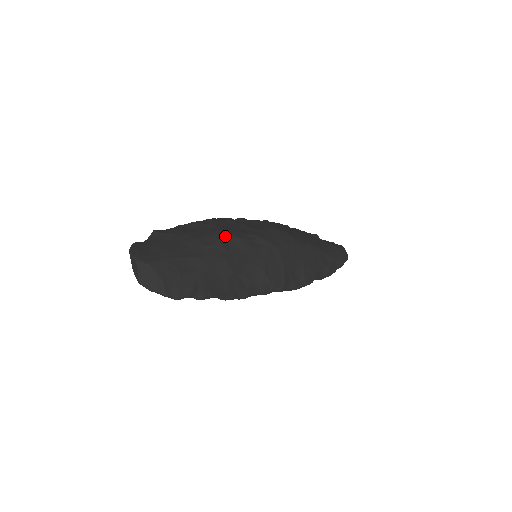
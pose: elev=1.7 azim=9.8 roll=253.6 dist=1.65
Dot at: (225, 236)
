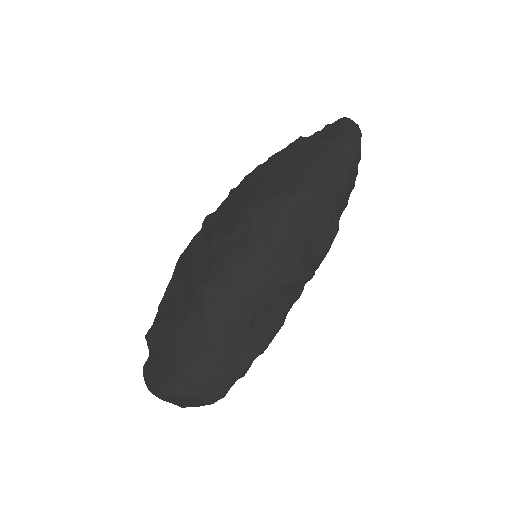
Dot at: (207, 290)
